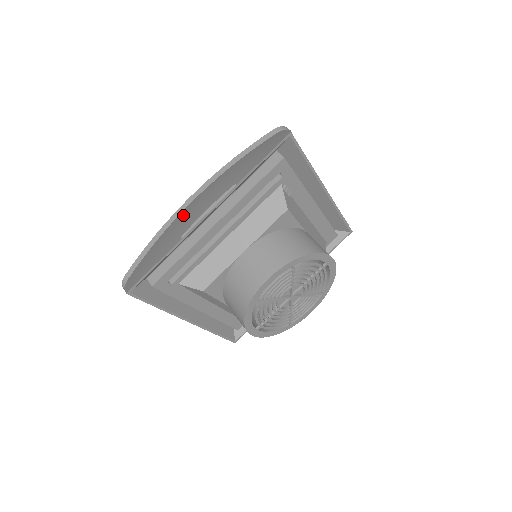
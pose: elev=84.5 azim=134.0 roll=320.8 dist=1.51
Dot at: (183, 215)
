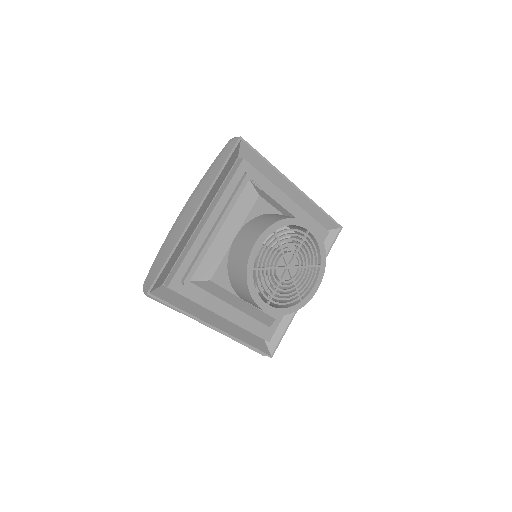
Dot at: (180, 225)
